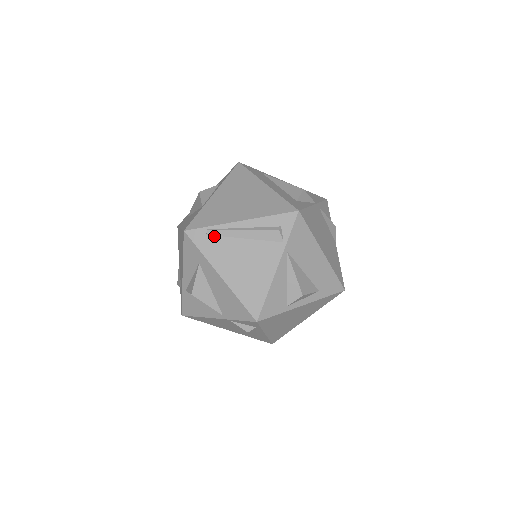
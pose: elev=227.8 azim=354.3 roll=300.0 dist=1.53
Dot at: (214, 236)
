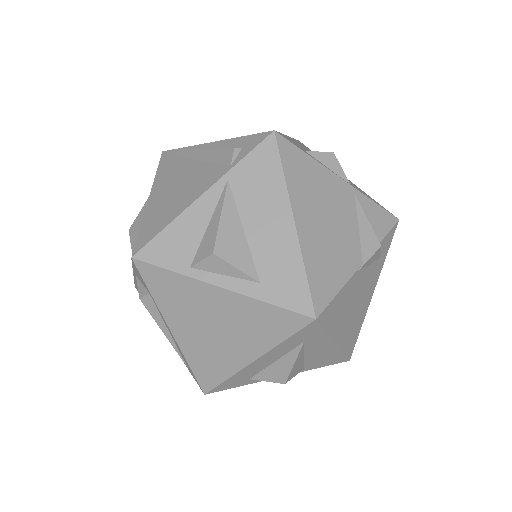
Dot at: (179, 157)
